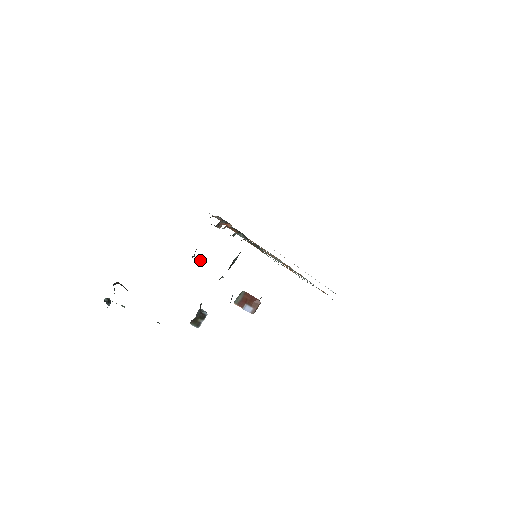
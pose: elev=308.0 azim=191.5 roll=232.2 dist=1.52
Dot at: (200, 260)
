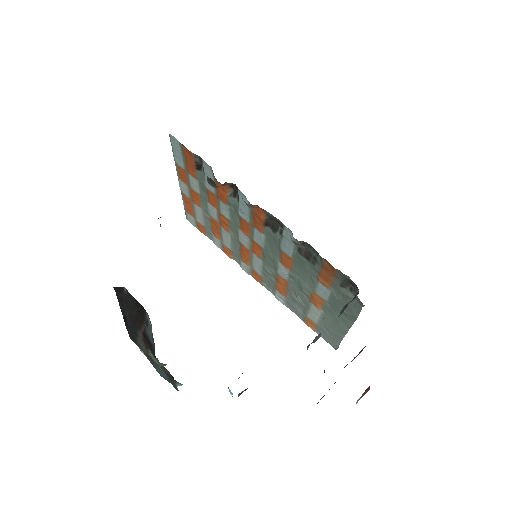
Dot at: occluded
